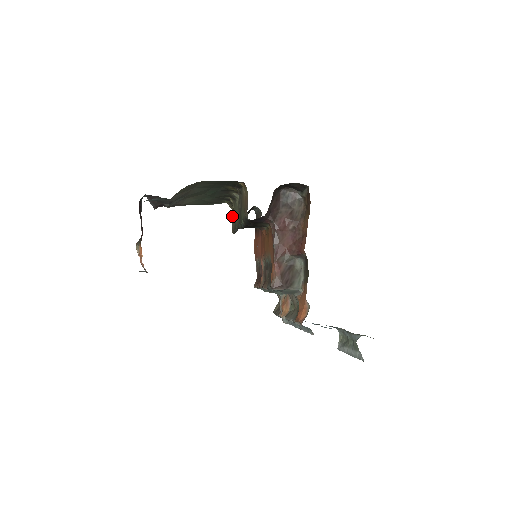
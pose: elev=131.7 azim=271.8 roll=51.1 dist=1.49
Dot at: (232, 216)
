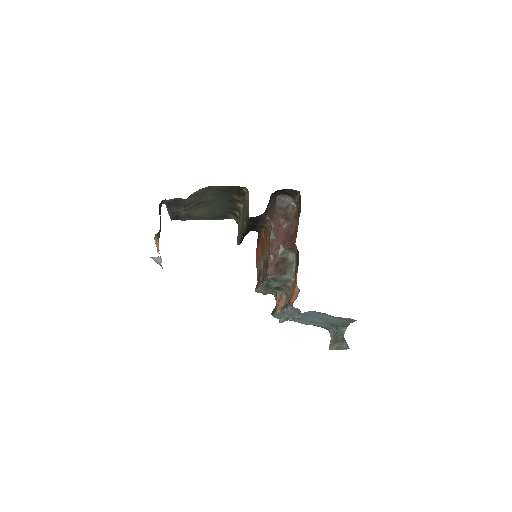
Dot at: occluded
